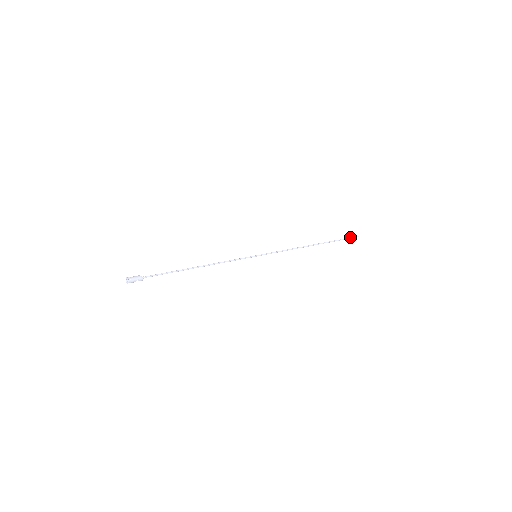
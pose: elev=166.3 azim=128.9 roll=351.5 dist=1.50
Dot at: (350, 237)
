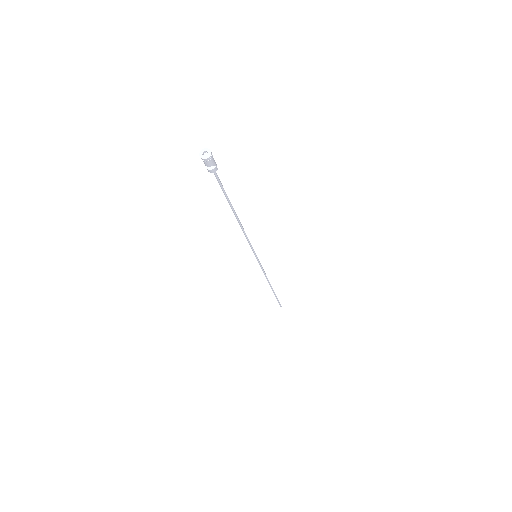
Dot at: occluded
